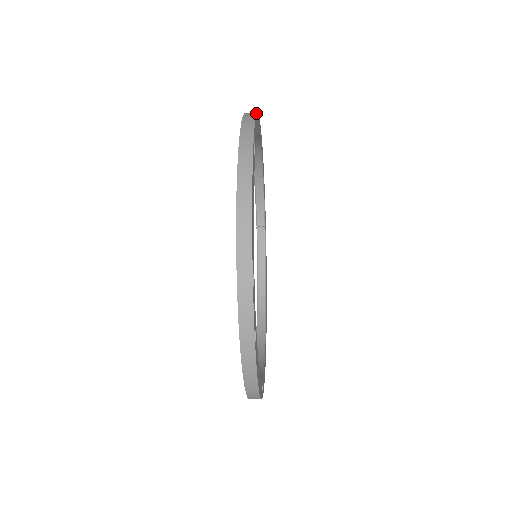
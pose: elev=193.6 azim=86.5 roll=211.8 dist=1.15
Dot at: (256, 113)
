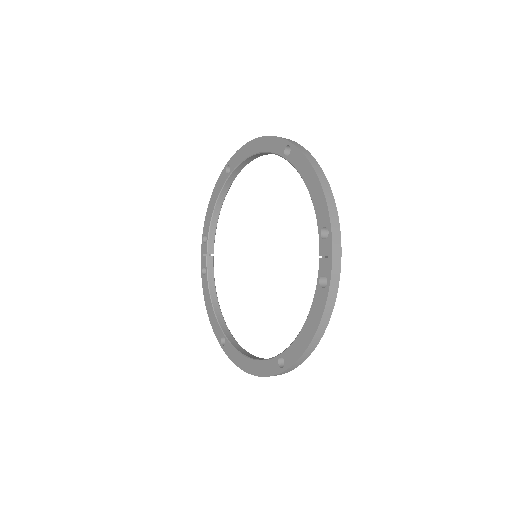
Dot at: occluded
